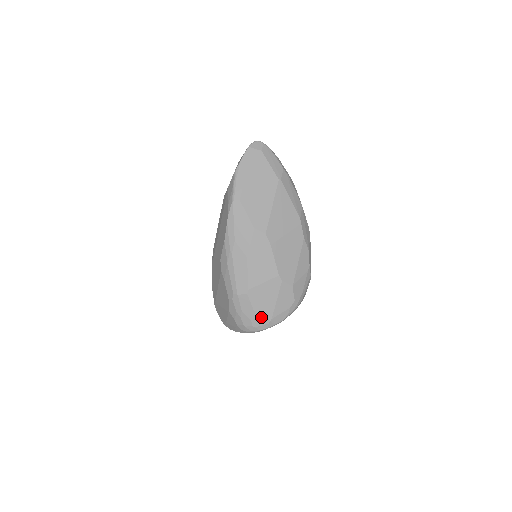
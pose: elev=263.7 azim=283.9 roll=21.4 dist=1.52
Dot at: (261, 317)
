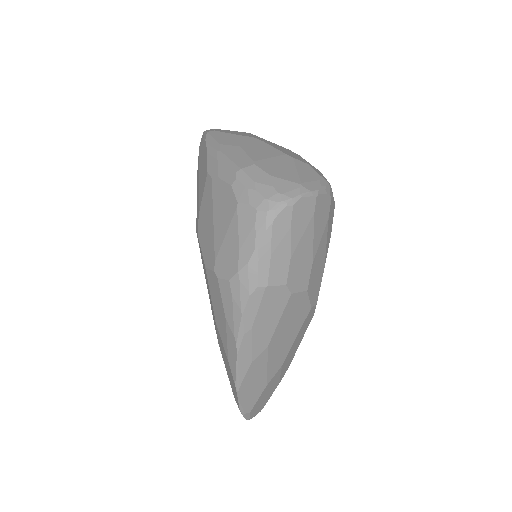
Dot at: (285, 182)
